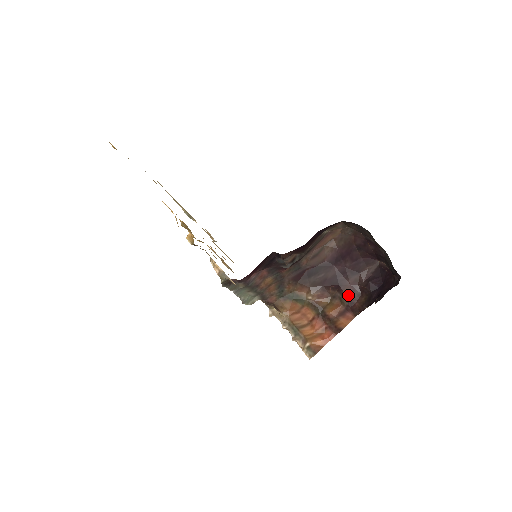
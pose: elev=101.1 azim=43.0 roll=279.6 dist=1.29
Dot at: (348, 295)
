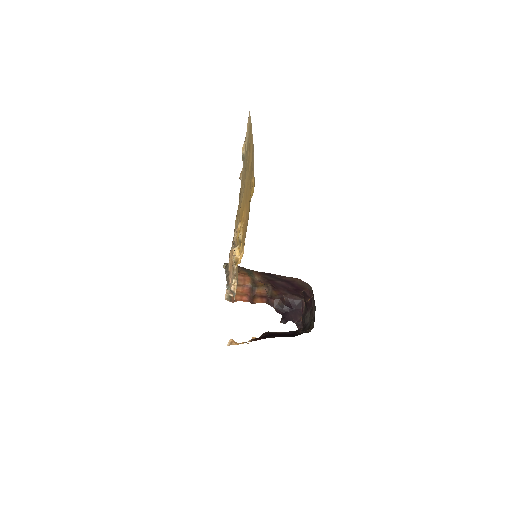
Dot at: (274, 294)
